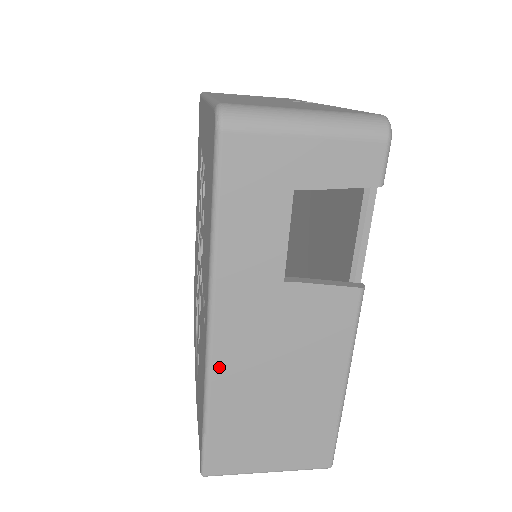
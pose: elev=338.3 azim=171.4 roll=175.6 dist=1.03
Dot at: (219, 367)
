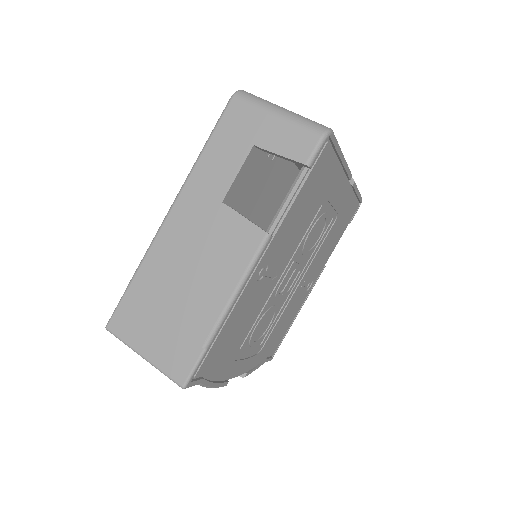
Dot at: (159, 243)
